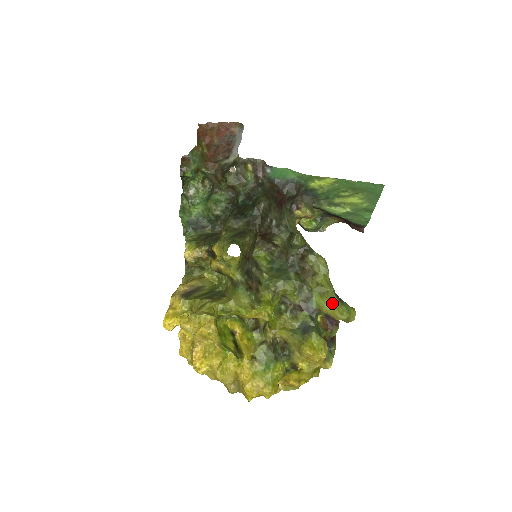
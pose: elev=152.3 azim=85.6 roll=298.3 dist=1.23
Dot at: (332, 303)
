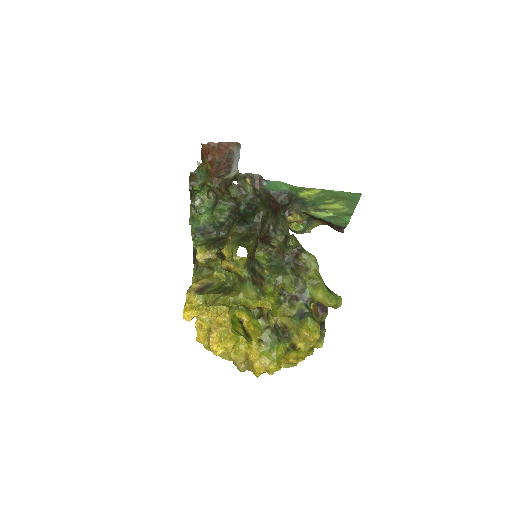
Dot at: (323, 293)
